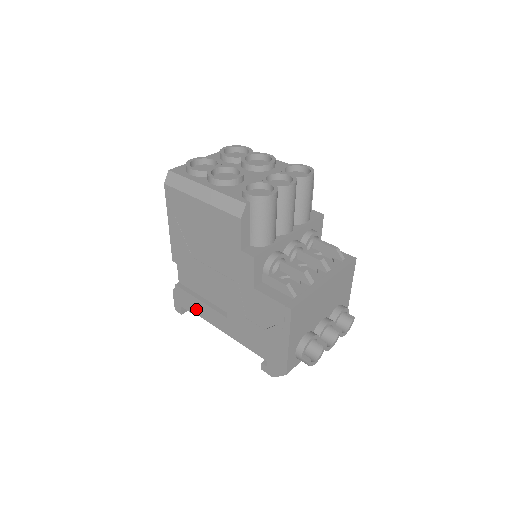
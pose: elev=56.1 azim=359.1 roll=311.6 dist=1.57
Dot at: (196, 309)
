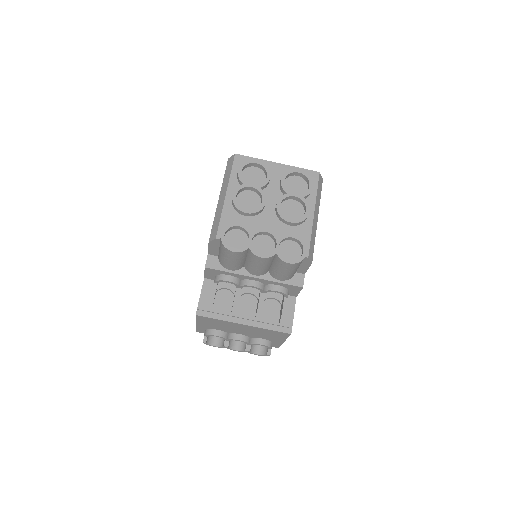
Dot at: occluded
